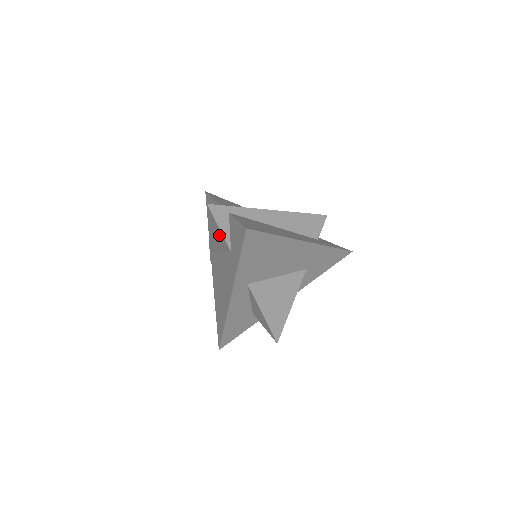
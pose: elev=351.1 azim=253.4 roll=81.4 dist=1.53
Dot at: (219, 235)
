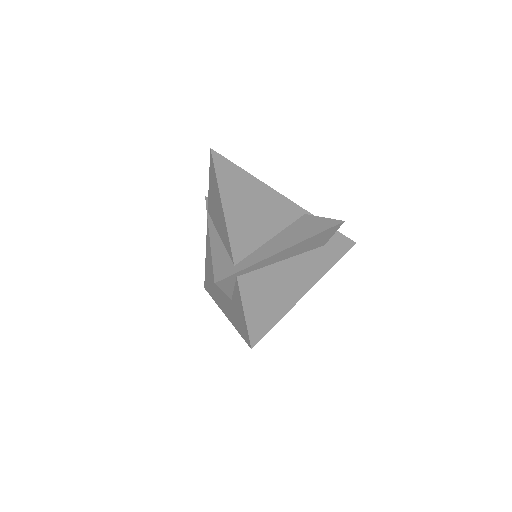
Dot at: occluded
